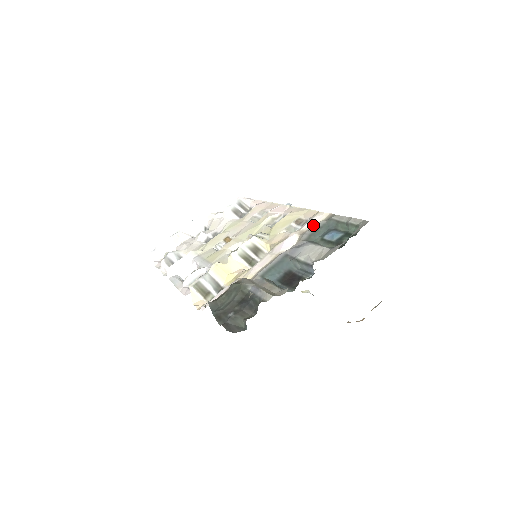
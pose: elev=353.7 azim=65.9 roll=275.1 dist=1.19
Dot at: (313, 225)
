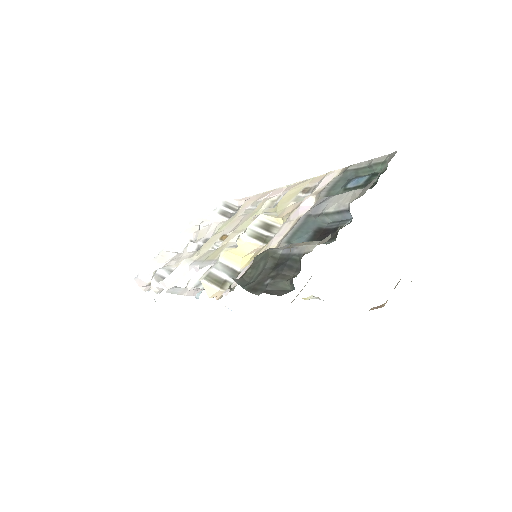
Dot at: (327, 183)
